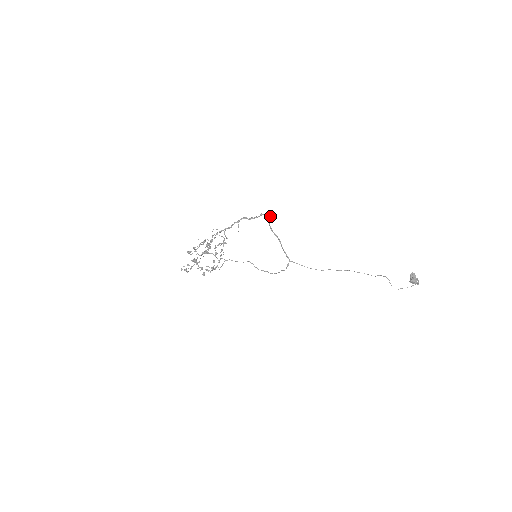
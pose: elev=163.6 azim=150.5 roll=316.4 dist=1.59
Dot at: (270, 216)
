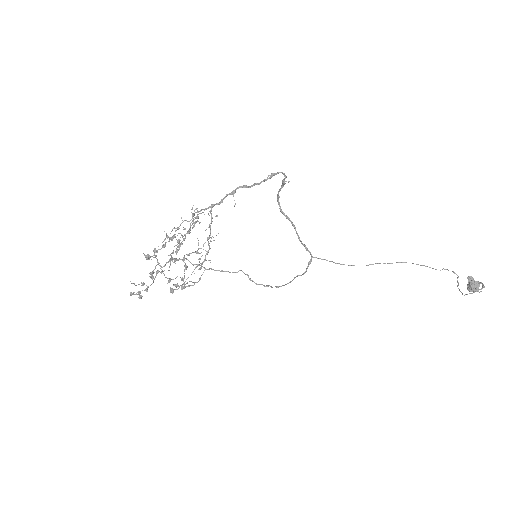
Dot at: occluded
